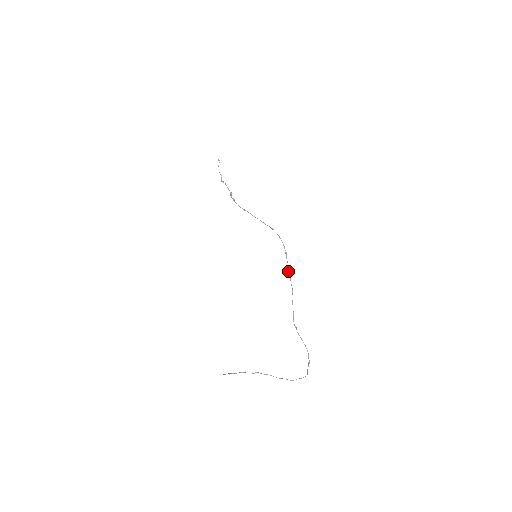
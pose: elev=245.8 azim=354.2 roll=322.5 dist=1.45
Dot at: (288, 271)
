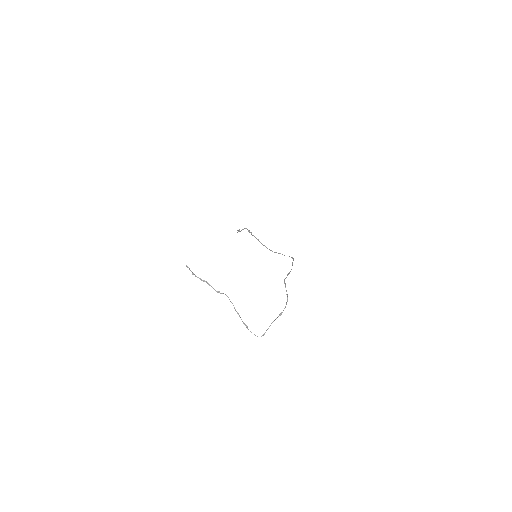
Dot at: occluded
